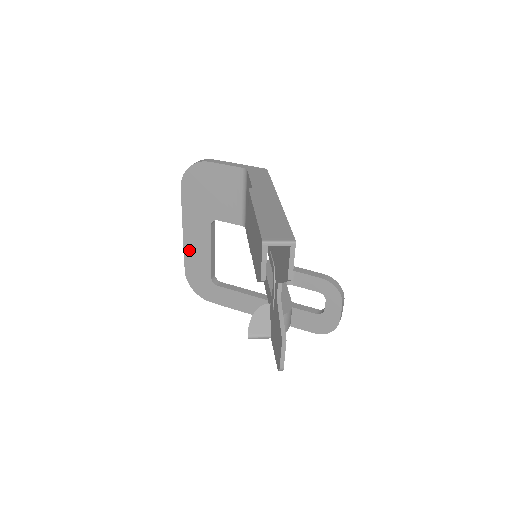
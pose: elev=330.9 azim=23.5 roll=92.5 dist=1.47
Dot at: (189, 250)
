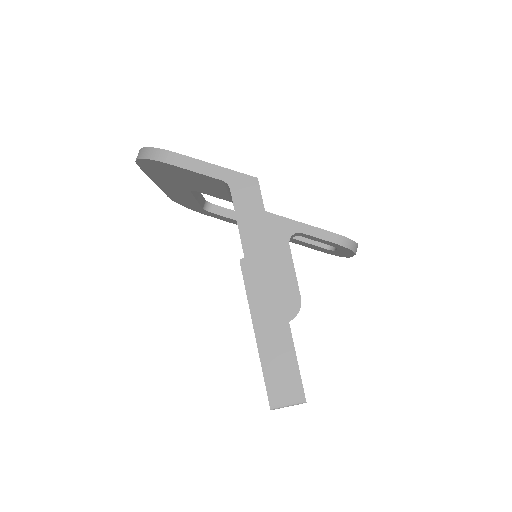
Dot at: (169, 192)
